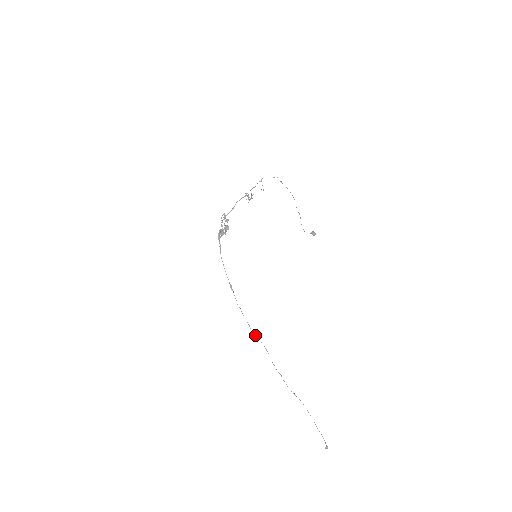
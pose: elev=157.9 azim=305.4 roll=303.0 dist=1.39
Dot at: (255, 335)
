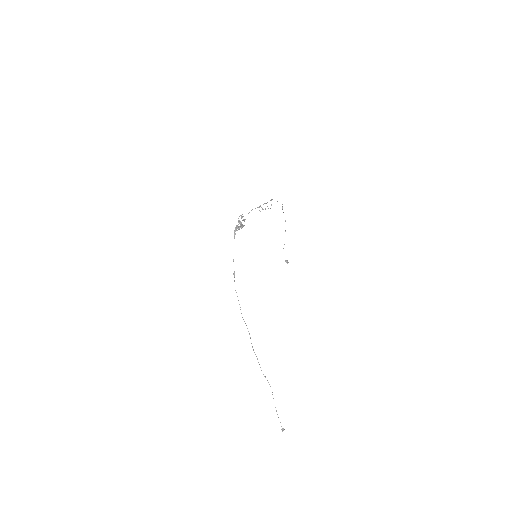
Dot at: (243, 319)
